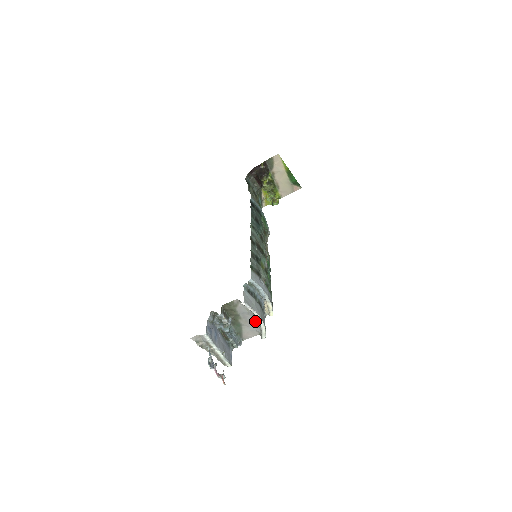
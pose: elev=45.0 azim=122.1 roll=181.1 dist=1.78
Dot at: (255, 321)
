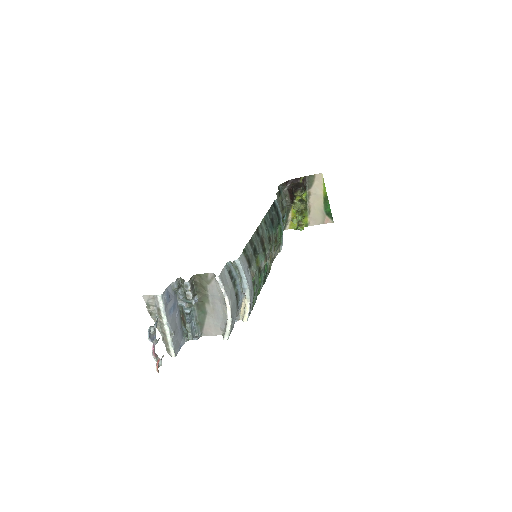
Dot at: (223, 313)
